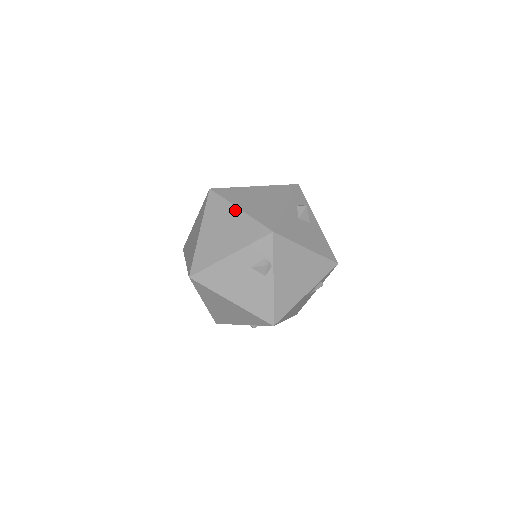
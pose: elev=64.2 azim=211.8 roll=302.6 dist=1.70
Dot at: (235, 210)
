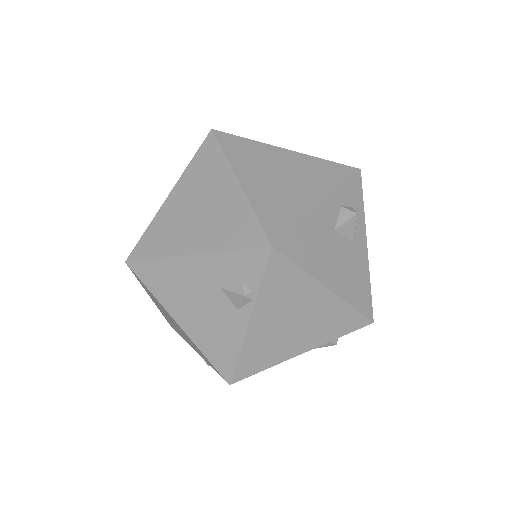
Dot at: (231, 181)
